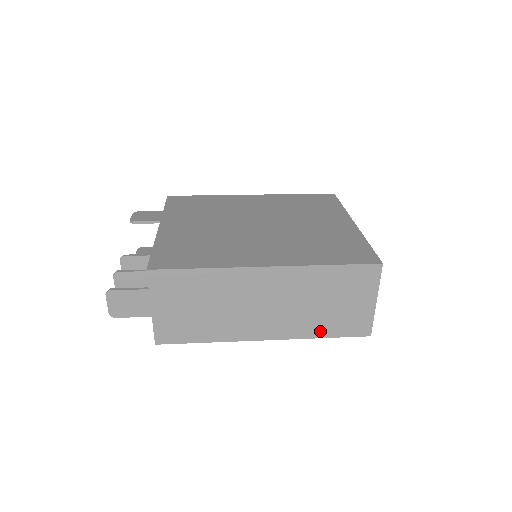
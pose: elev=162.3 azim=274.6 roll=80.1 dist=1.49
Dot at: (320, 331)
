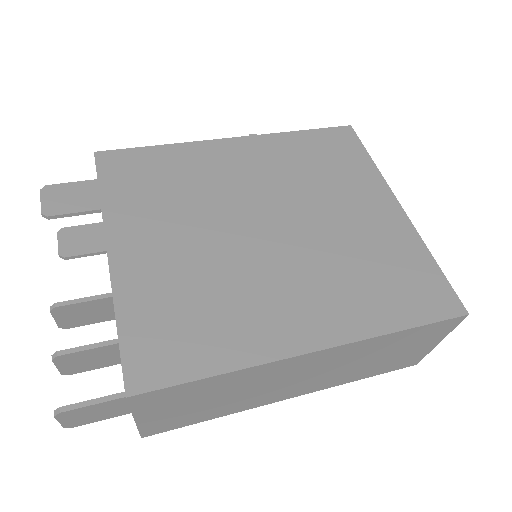
Dot at: (361, 376)
